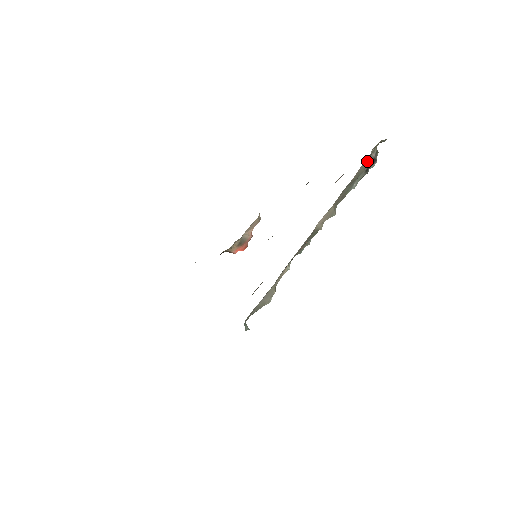
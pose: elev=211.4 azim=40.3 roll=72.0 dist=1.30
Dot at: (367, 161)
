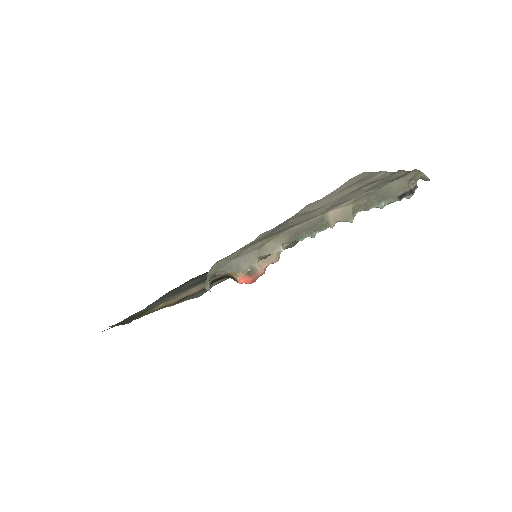
Dot at: (402, 185)
